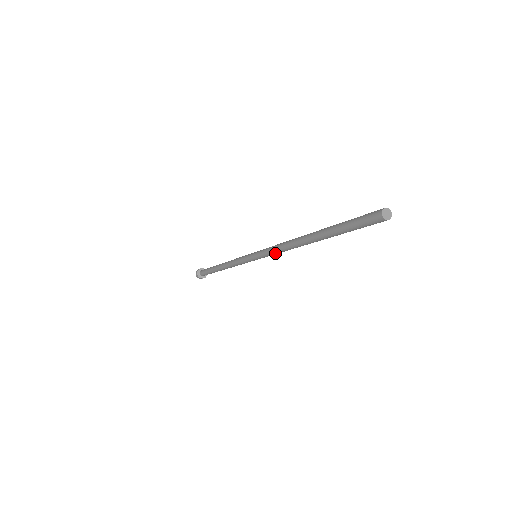
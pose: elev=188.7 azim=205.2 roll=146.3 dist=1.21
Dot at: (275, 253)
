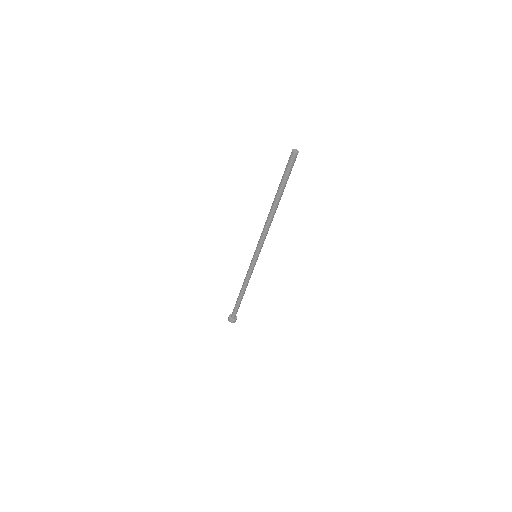
Dot at: (262, 237)
